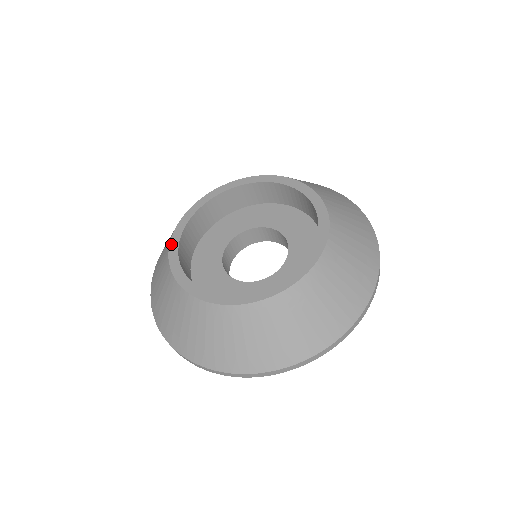
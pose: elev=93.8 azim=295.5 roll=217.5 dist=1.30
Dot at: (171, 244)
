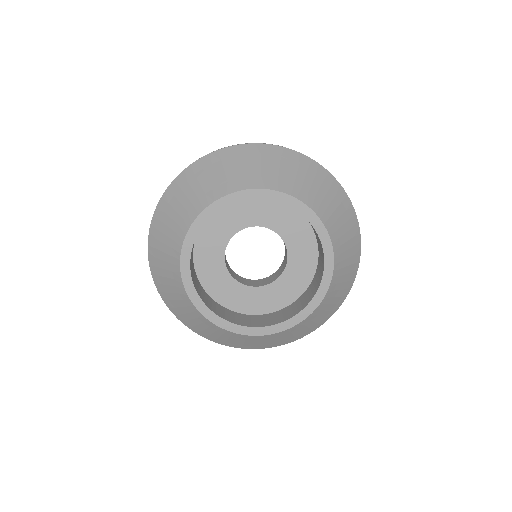
Dot at: (190, 232)
